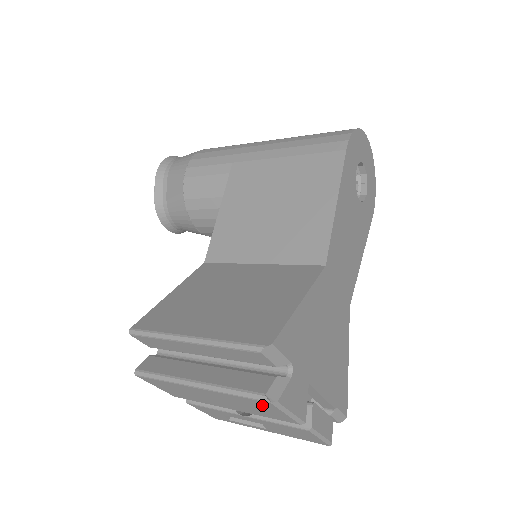
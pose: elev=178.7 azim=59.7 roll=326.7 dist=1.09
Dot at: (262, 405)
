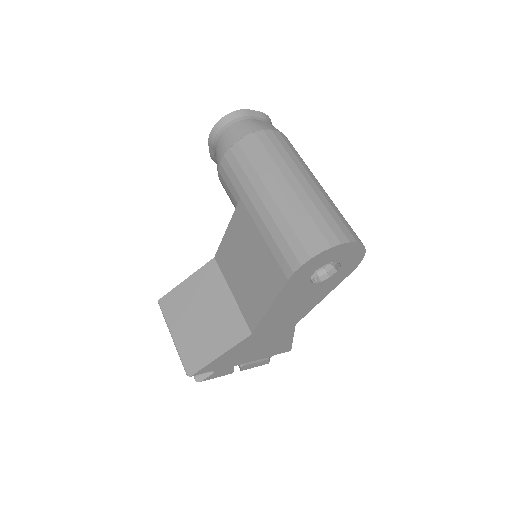
Dot at: occluded
